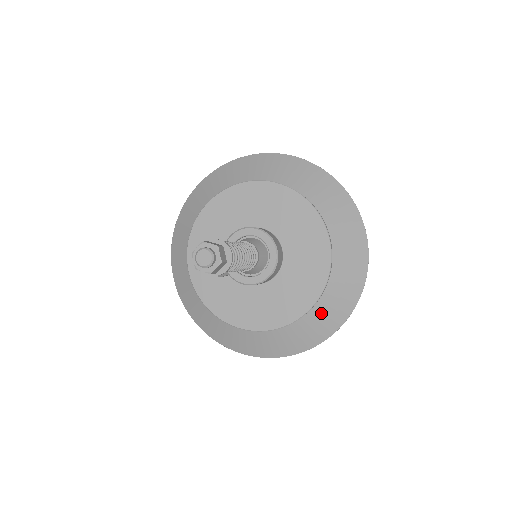
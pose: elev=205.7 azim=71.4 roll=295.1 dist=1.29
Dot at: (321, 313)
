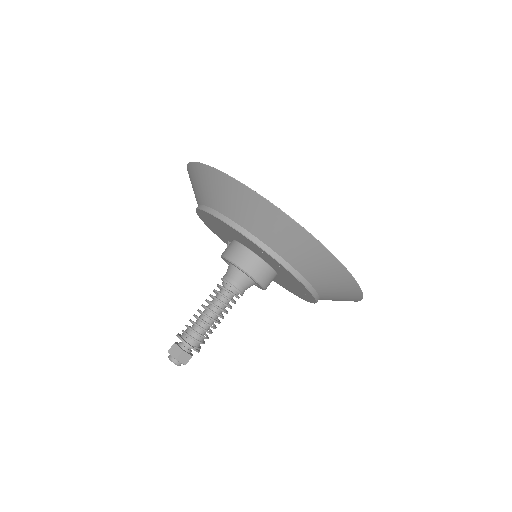
Dot at: occluded
